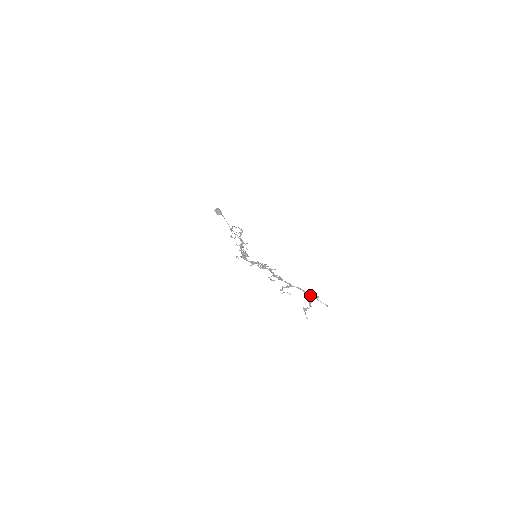
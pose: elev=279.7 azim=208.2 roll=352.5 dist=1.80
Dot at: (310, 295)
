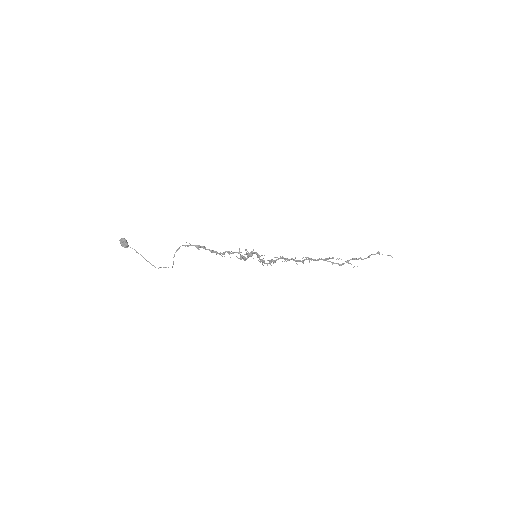
Dot at: occluded
